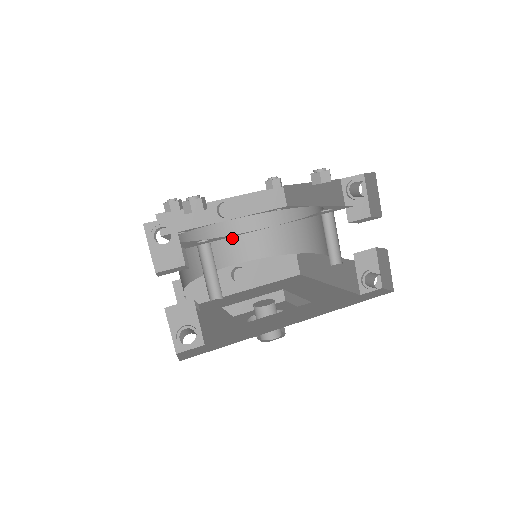
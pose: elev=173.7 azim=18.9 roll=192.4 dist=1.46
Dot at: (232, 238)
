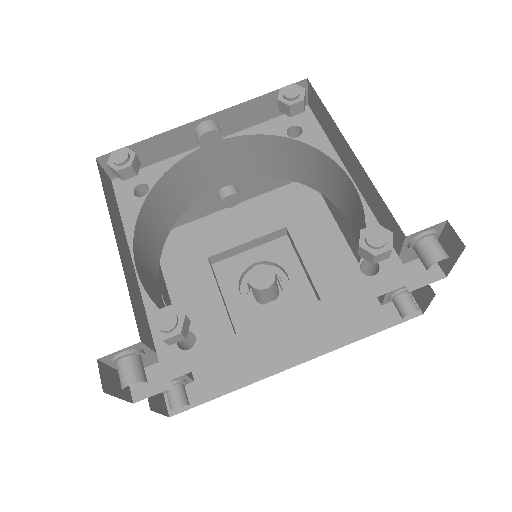
Dot at: (219, 161)
